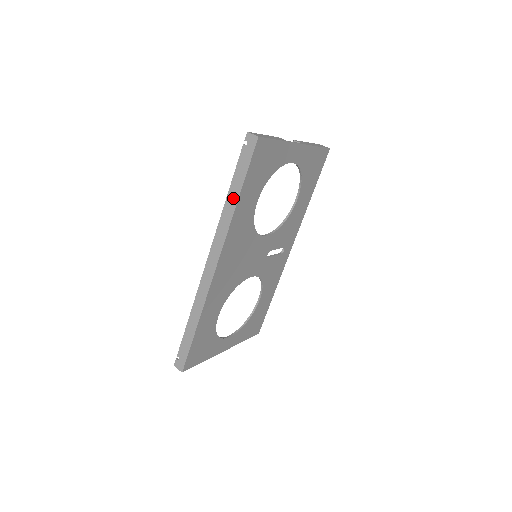
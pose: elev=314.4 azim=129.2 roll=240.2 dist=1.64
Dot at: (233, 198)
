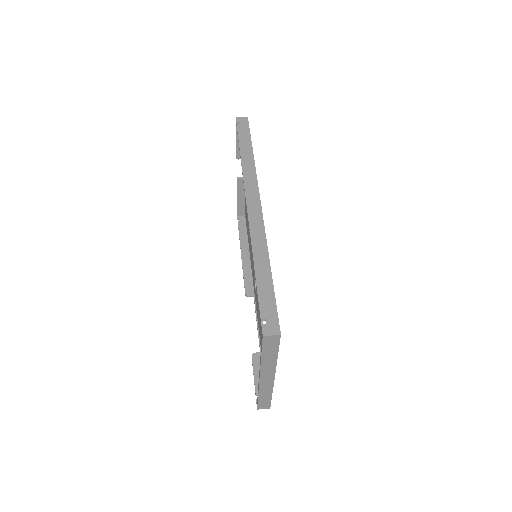
Dot at: (248, 153)
